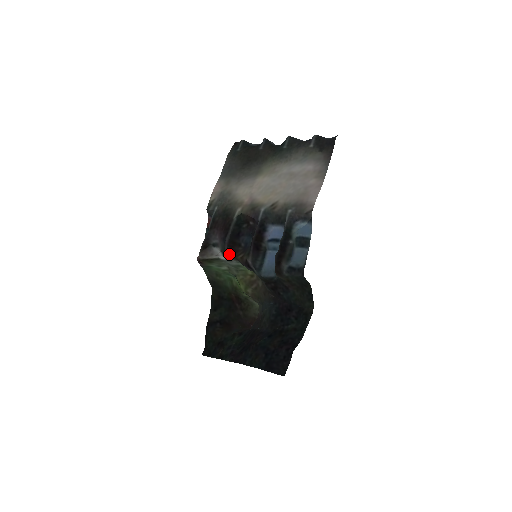
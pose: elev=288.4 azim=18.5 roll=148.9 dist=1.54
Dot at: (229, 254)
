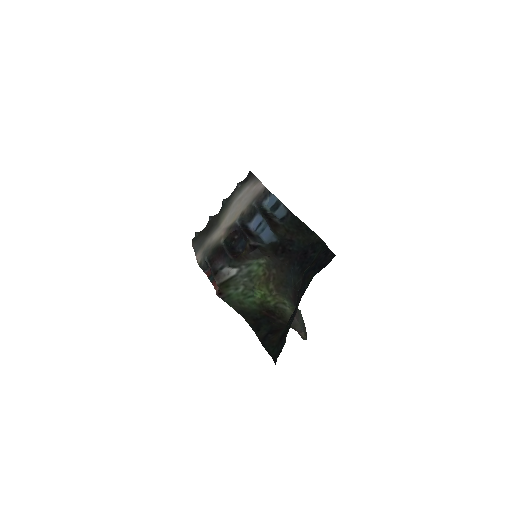
Dot at: (236, 259)
